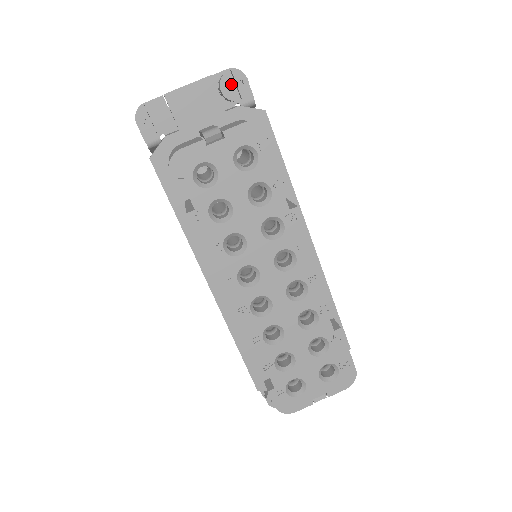
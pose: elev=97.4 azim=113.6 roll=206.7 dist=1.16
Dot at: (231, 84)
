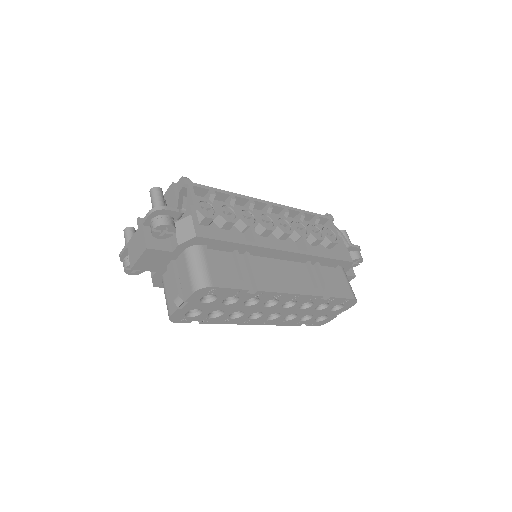
Dot at: (161, 229)
